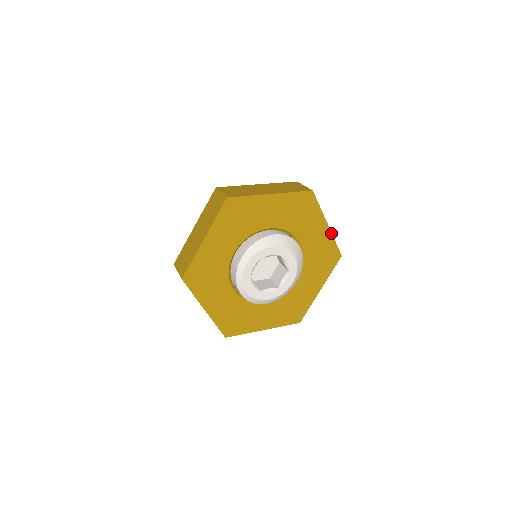
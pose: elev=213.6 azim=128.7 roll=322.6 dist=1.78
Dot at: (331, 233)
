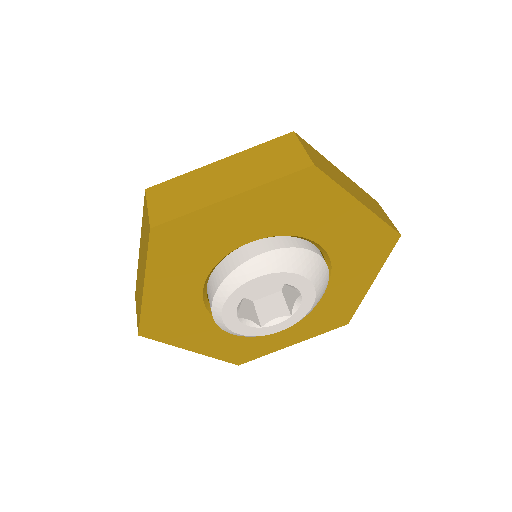
Dot at: (372, 212)
